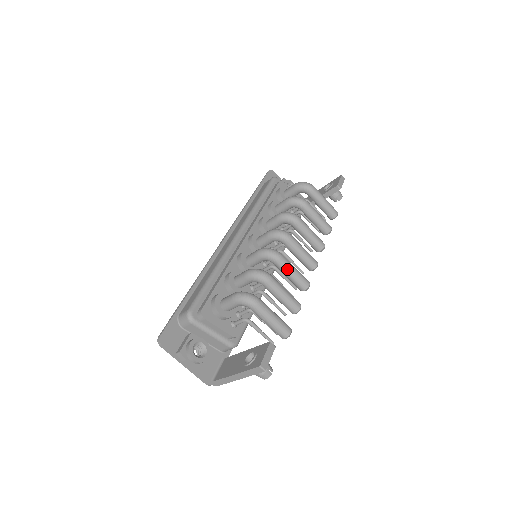
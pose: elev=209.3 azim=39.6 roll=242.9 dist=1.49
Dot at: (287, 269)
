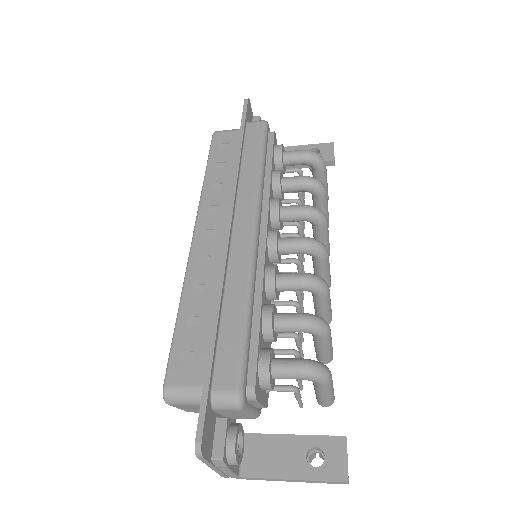
Dot at: (327, 305)
